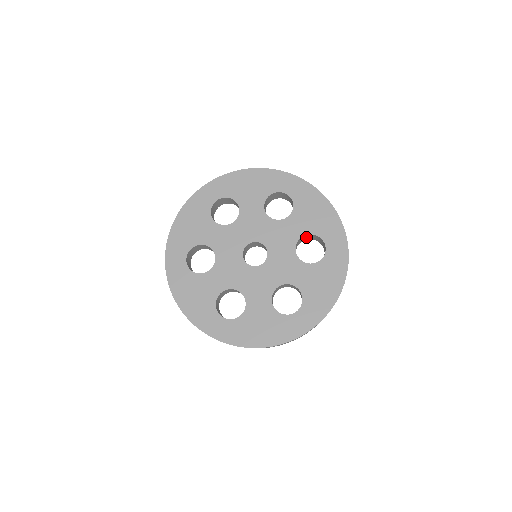
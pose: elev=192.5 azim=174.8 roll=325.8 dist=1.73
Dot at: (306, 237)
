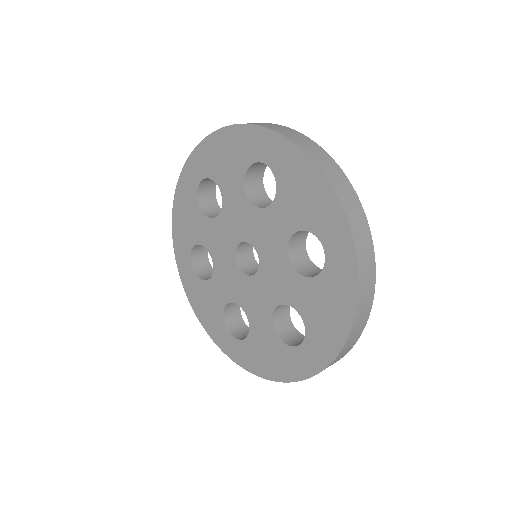
Dot at: occluded
